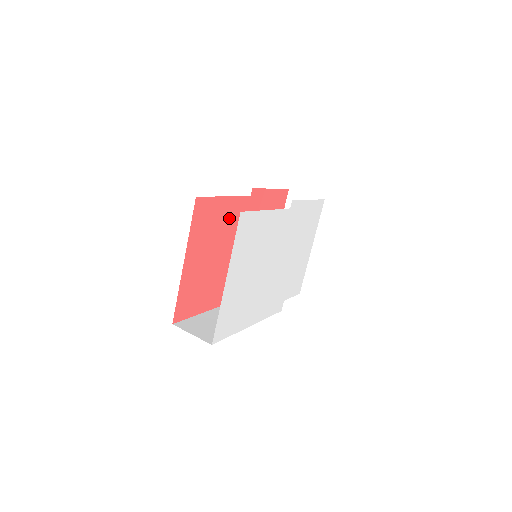
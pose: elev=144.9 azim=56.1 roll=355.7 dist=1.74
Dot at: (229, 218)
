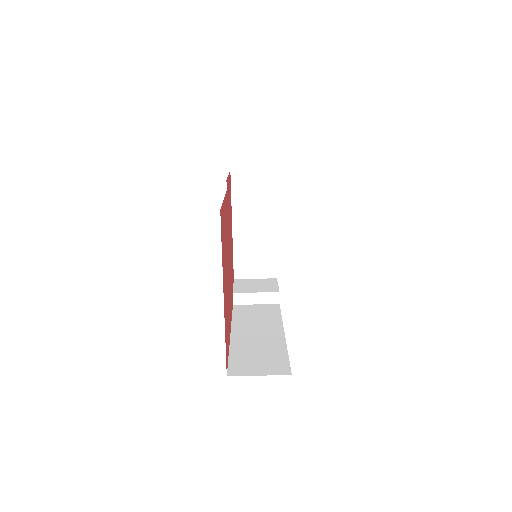
Dot at: occluded
